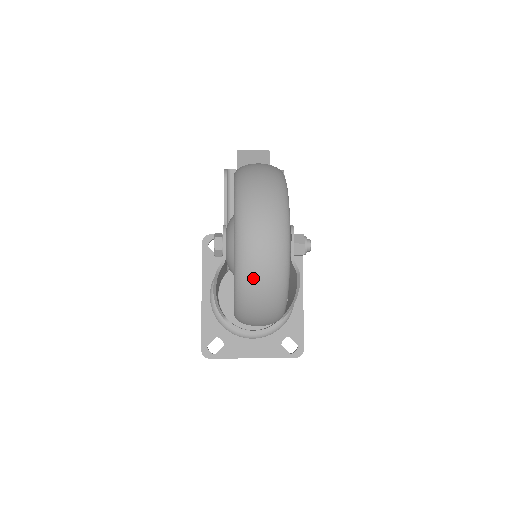
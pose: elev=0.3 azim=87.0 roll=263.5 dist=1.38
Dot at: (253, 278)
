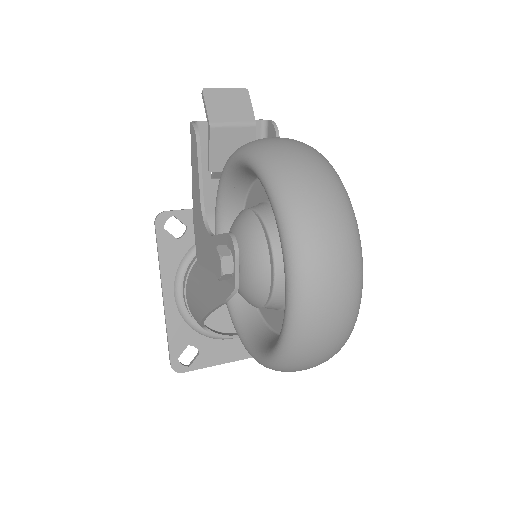
Dot at: (317, 339)
